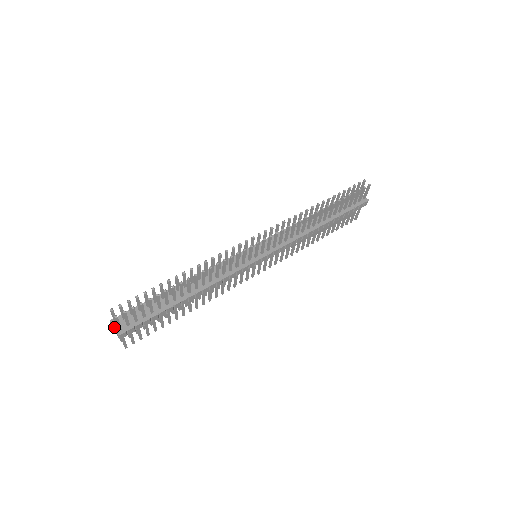
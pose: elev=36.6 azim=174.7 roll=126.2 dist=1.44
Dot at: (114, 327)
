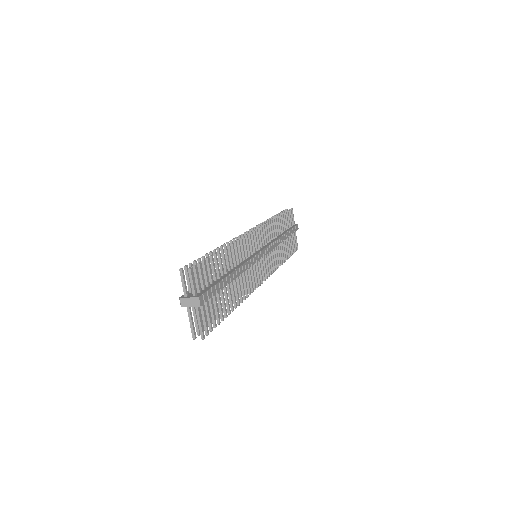
Dot at: (188, 297)
